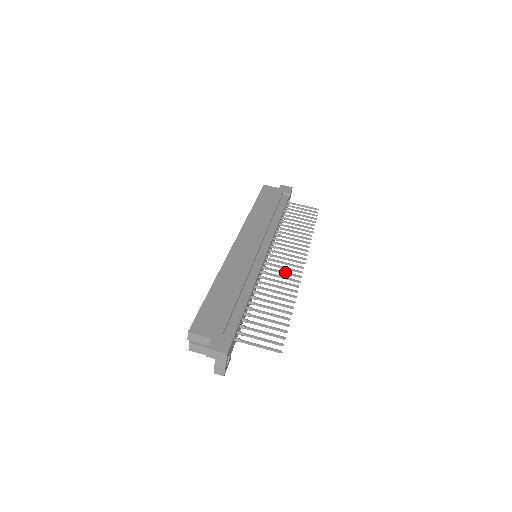
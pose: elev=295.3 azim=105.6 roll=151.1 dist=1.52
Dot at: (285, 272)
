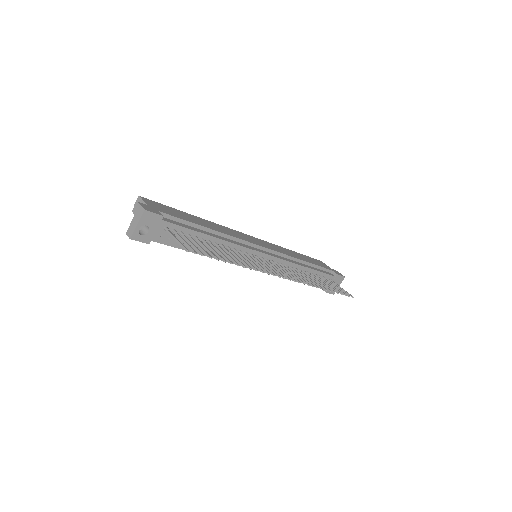
Dot at: occluded
